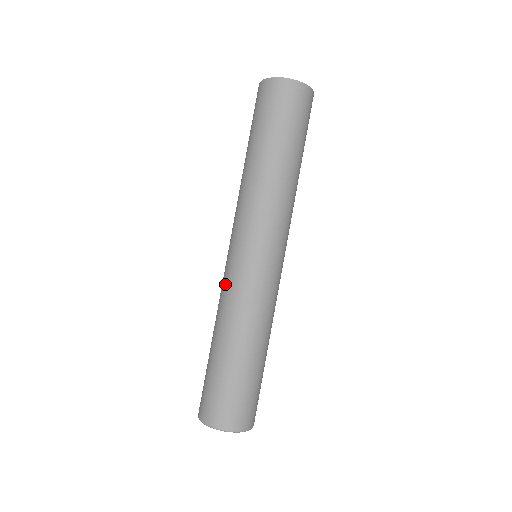
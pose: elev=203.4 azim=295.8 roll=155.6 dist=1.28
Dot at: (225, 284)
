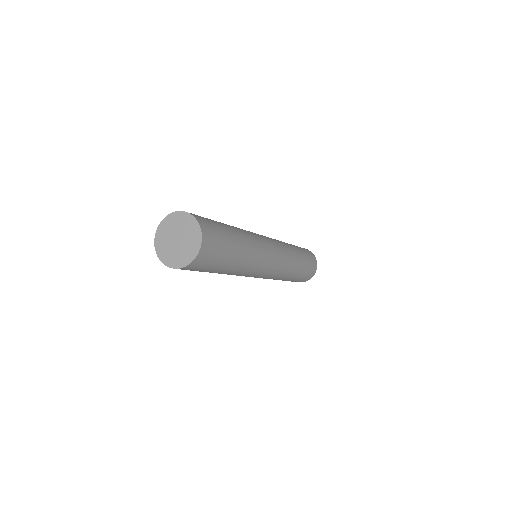
Dot at: occluded
